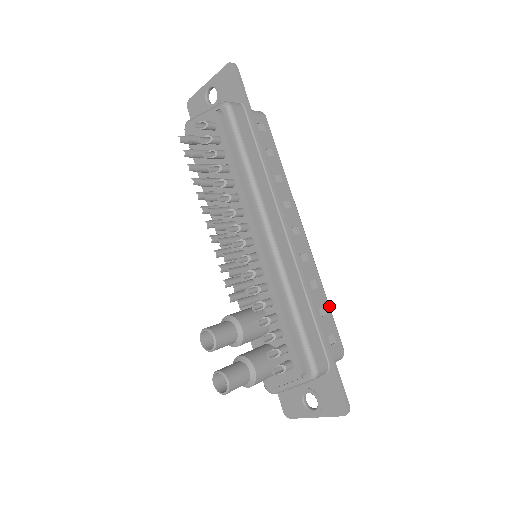
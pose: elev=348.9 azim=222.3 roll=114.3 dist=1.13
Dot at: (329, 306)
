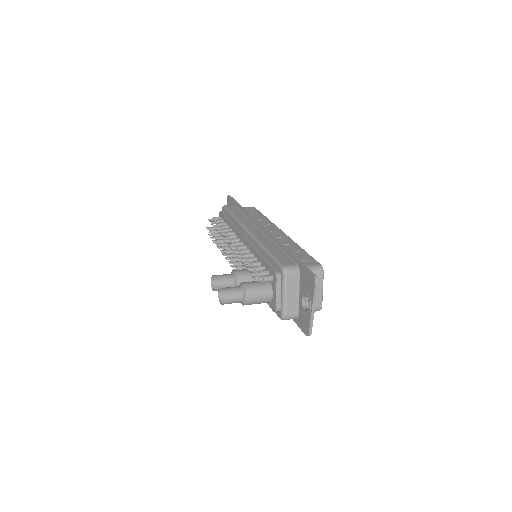
Dot at: (305, 251)
